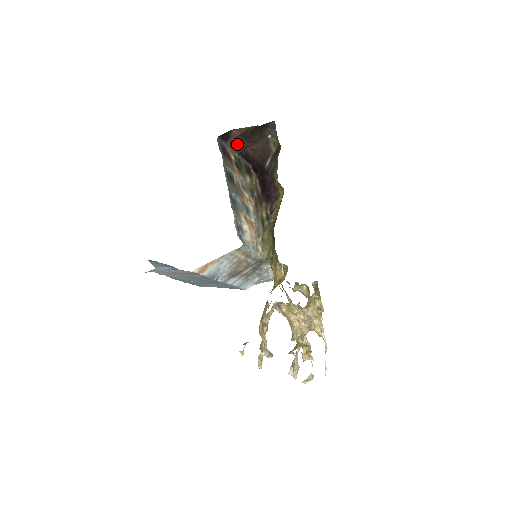
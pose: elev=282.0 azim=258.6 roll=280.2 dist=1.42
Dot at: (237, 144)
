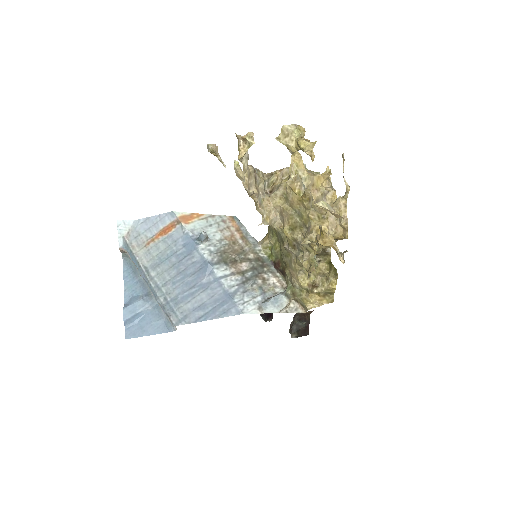
Dot at: occluded
